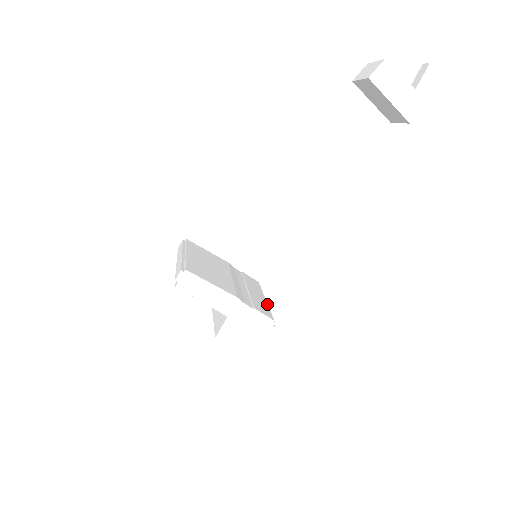
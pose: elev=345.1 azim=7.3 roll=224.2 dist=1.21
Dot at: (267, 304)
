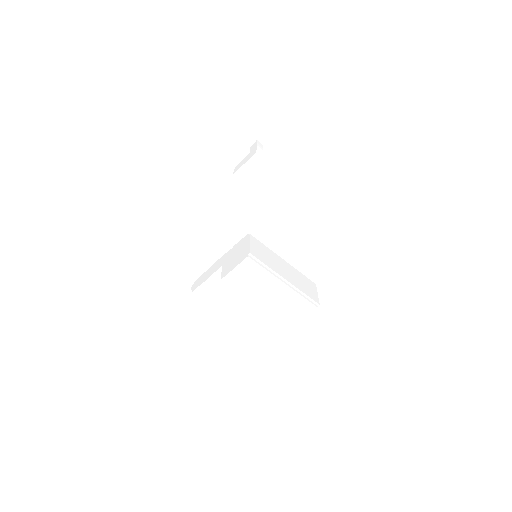
Dot at: occluded
